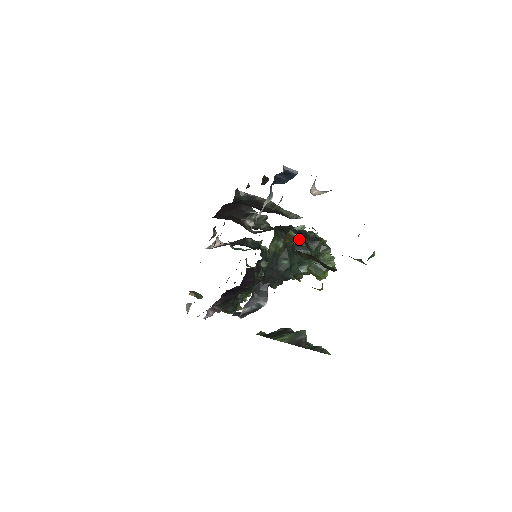
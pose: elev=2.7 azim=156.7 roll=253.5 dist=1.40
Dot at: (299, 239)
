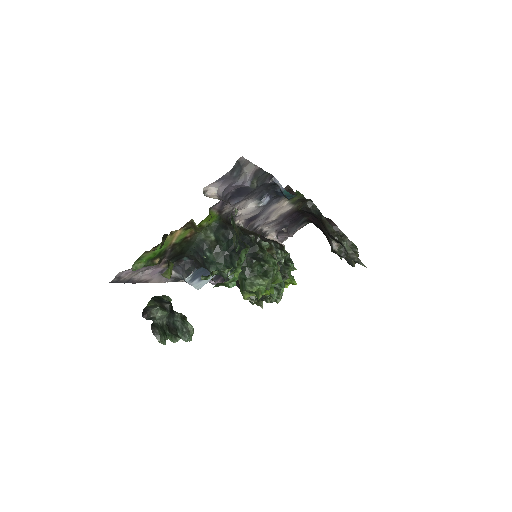
Dot at: (240, 247)
